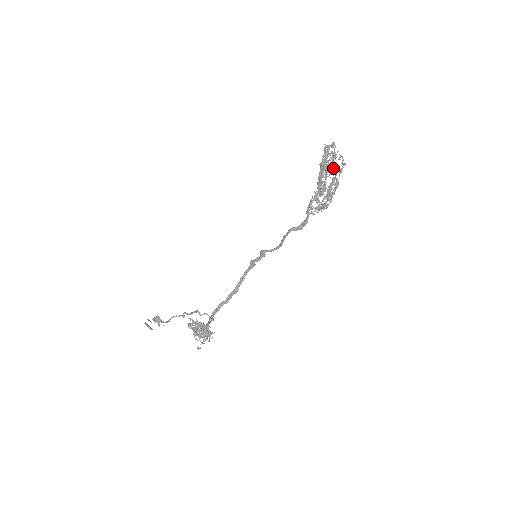
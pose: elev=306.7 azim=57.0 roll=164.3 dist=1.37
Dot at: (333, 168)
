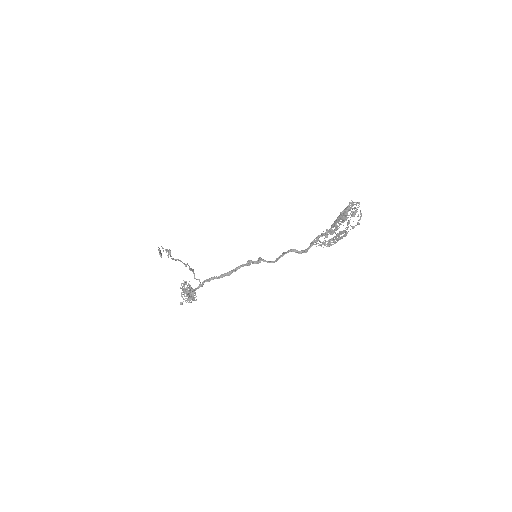
Dot at: (347, 223)
